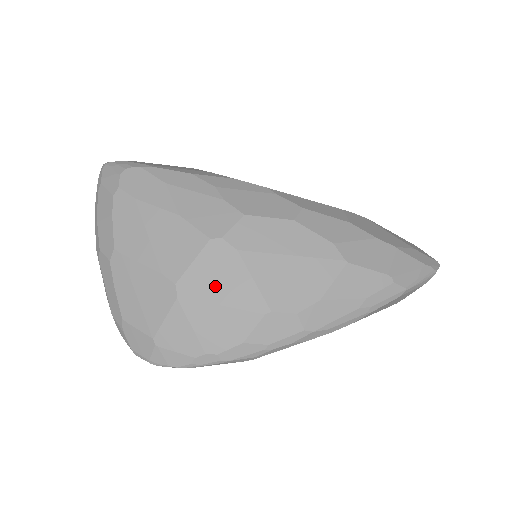
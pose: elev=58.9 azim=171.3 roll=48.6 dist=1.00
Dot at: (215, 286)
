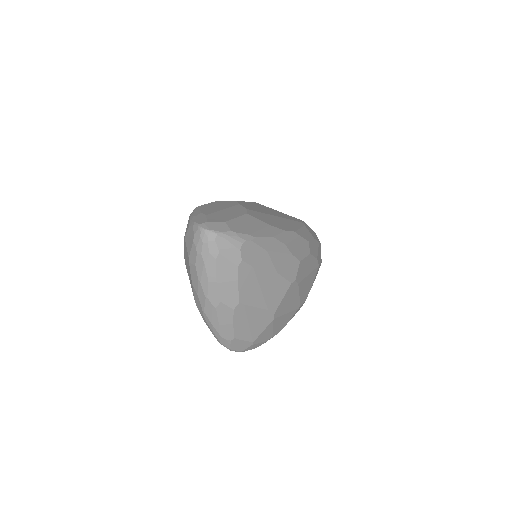
Dot at: (287, 306)
